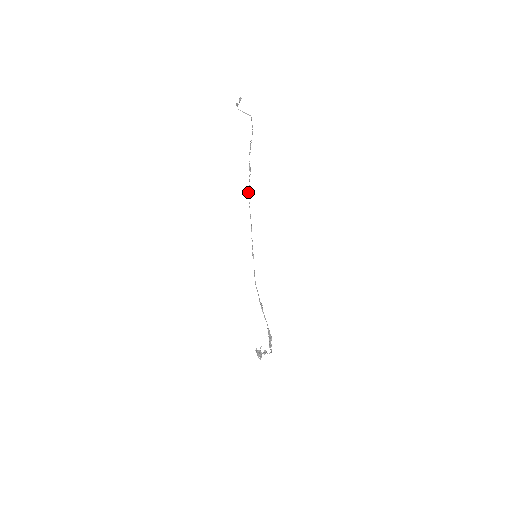
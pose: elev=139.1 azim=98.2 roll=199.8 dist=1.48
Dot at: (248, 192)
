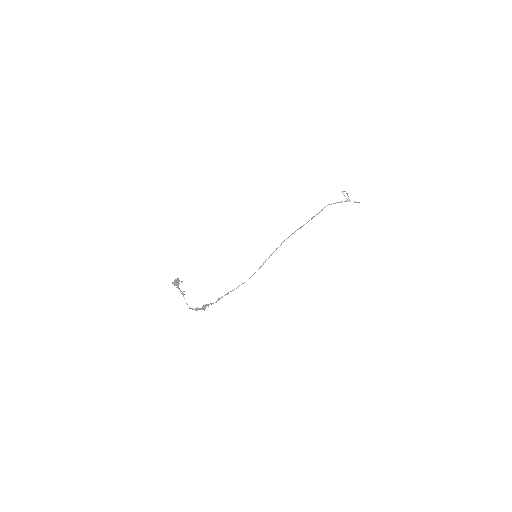
Dot at: (297, 229)
